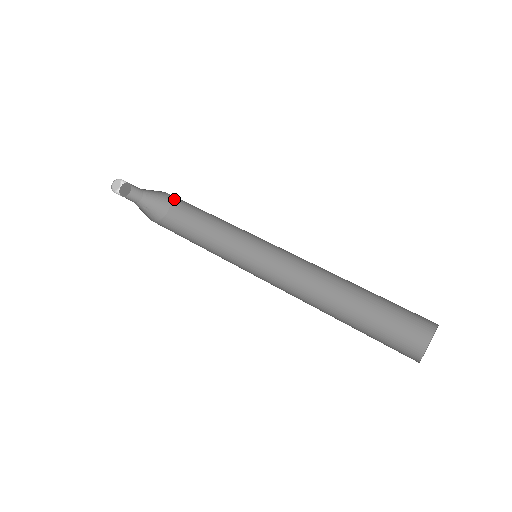
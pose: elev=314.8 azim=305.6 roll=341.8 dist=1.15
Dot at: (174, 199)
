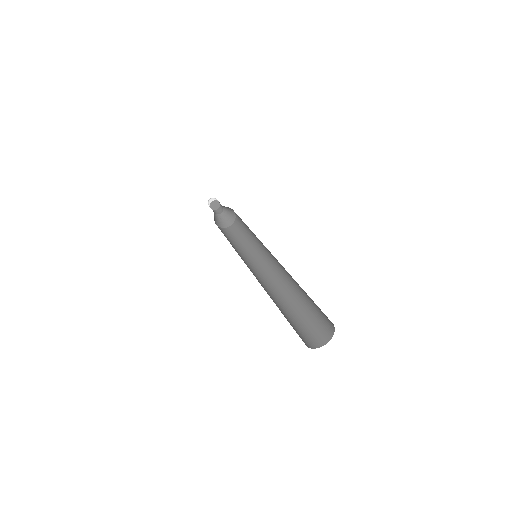
Dot at: (237, 216)
